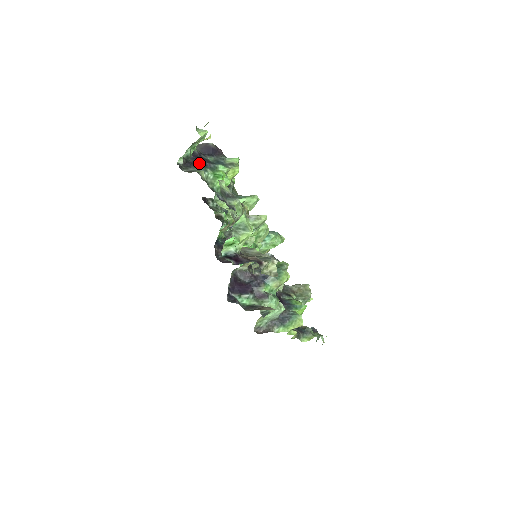
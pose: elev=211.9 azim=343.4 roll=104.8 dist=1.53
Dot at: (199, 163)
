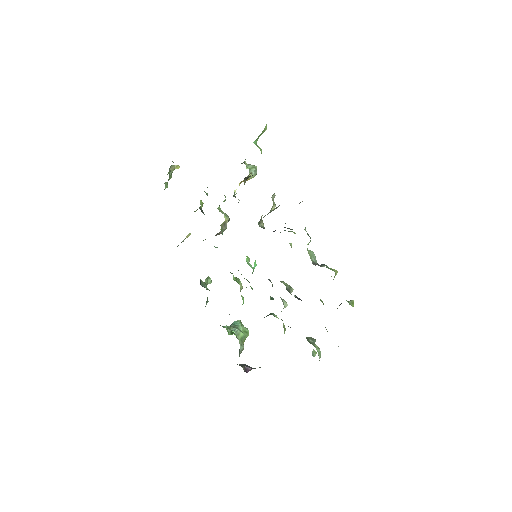
Dot at: occluded
